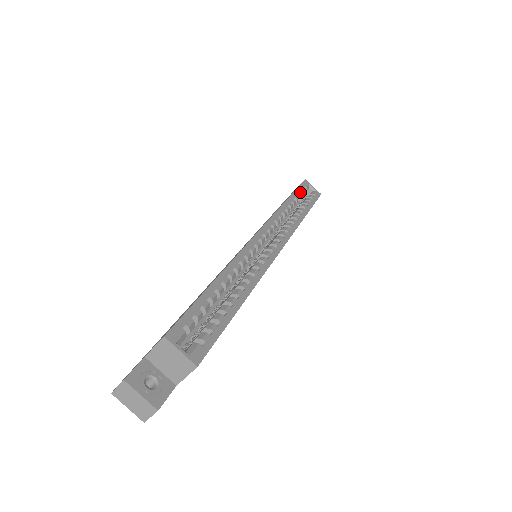
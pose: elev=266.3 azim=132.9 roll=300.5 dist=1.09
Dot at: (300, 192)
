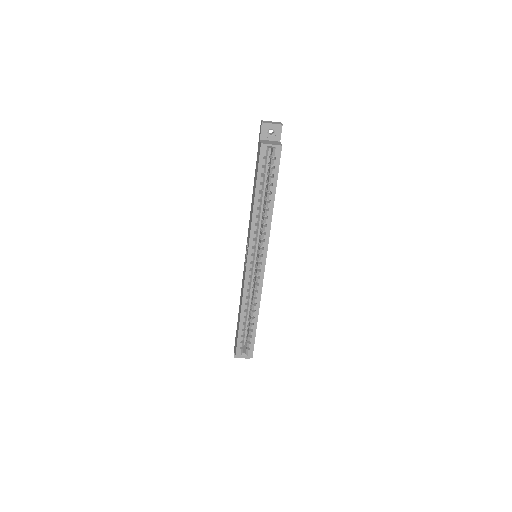
Dot at: occluded
